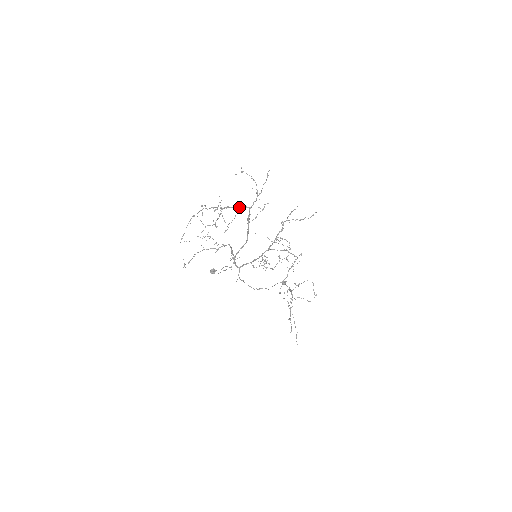
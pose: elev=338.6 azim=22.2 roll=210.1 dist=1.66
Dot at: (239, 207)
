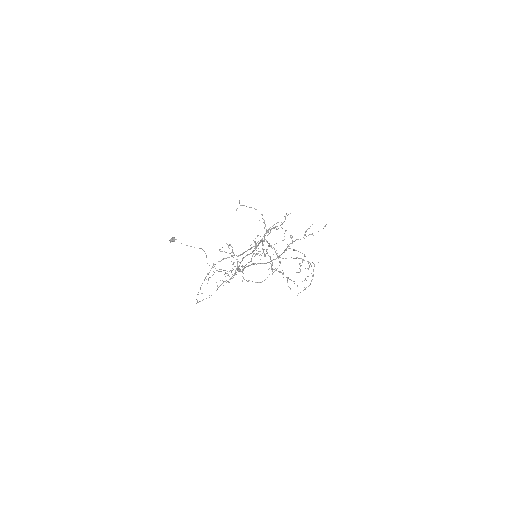
Dot at: occluded
